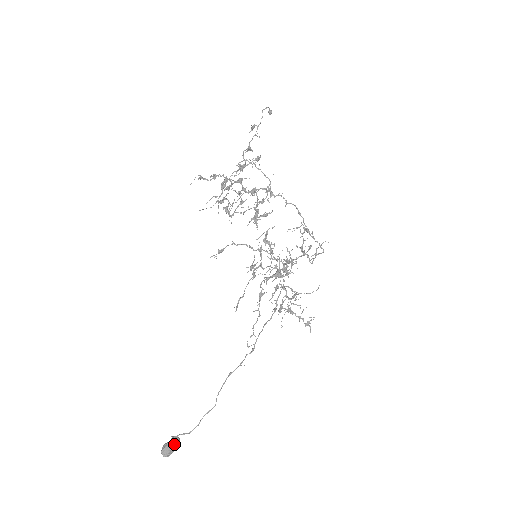
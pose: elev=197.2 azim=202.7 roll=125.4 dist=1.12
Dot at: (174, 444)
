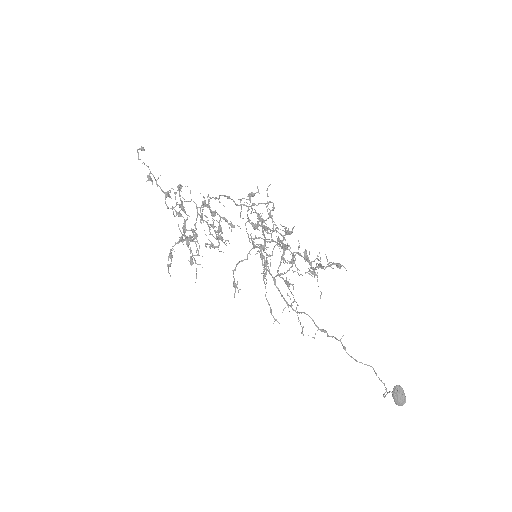
Dot at: (397, 395)
